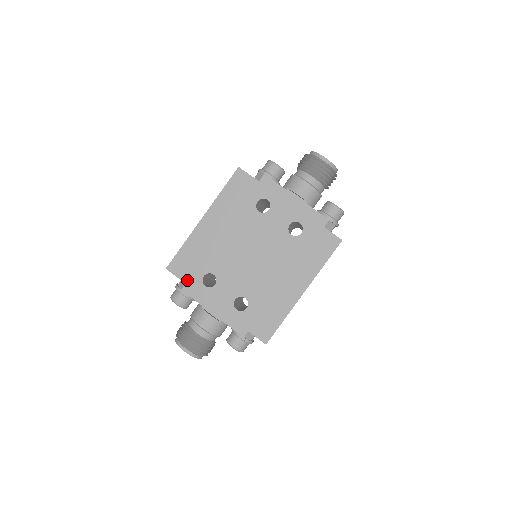
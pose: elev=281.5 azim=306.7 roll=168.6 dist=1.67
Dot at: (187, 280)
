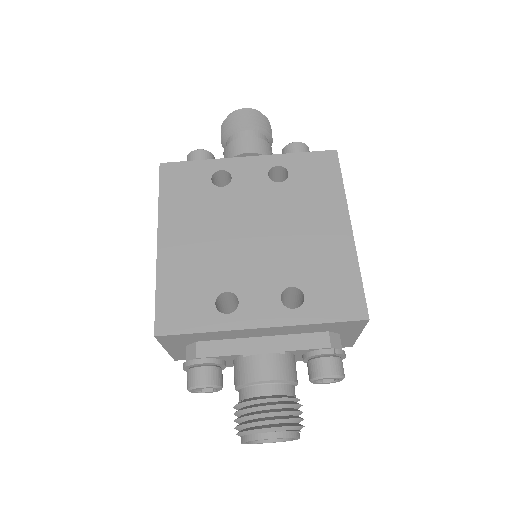
Dot at: (196, 327)
